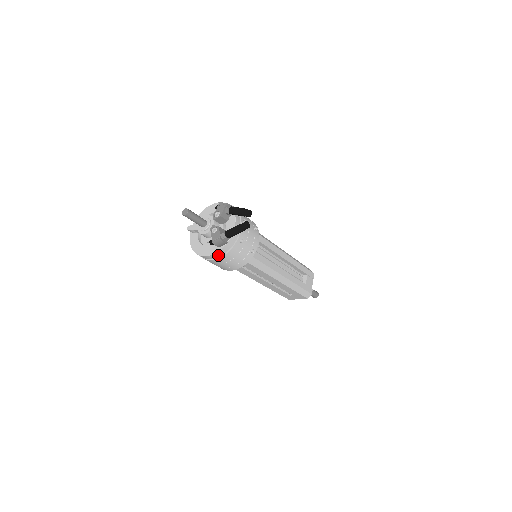
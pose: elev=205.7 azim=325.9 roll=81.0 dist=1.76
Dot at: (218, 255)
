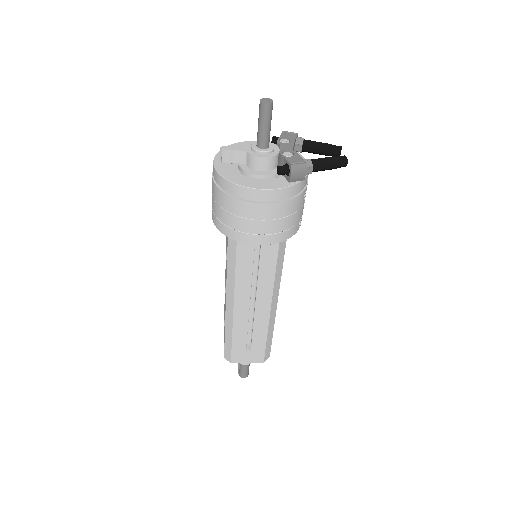
Dot at: (281, 195)
